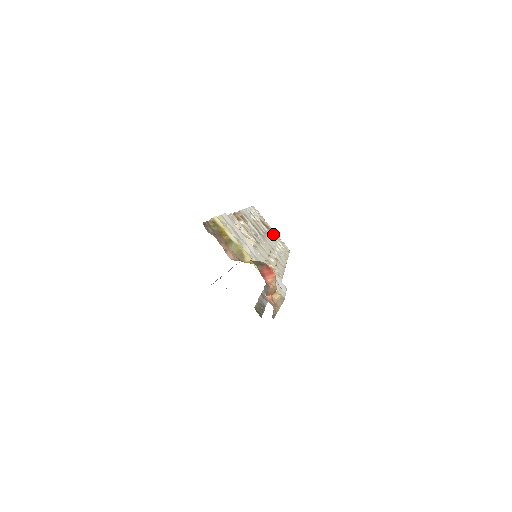
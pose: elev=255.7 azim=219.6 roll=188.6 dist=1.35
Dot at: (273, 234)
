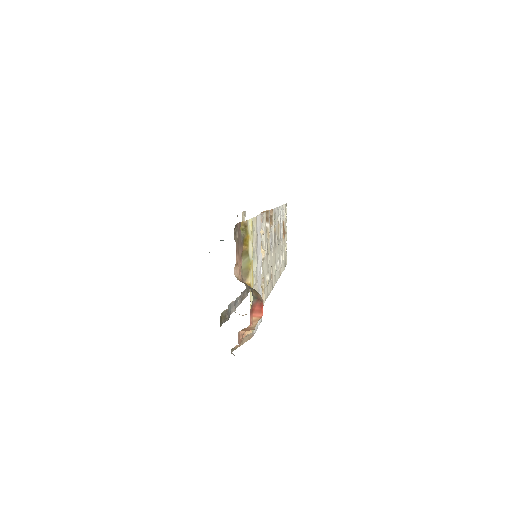
Dot at: (284, 242)
